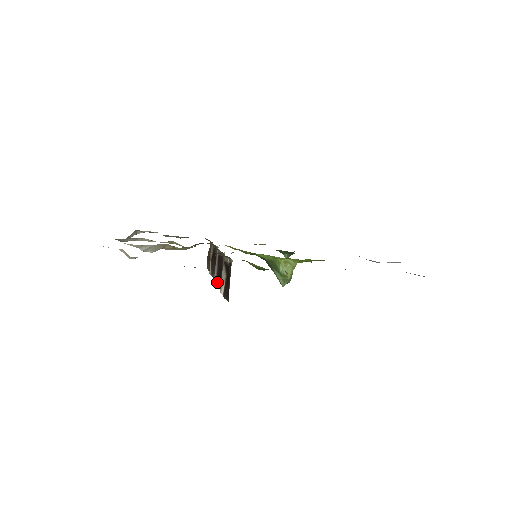
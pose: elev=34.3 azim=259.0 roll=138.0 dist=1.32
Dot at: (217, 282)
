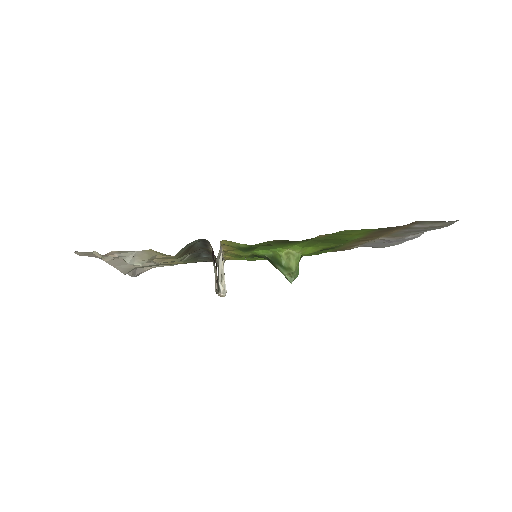
Dot at: occluded
